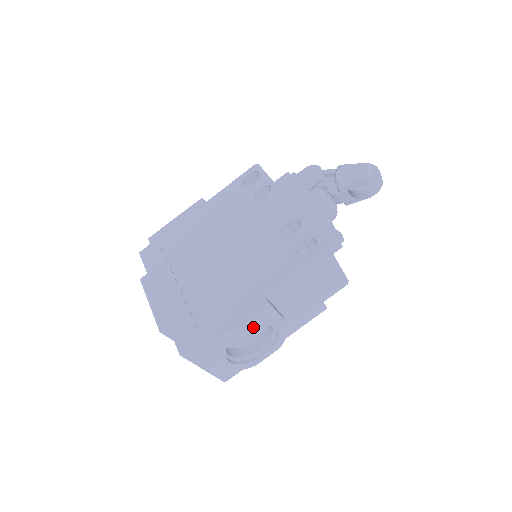
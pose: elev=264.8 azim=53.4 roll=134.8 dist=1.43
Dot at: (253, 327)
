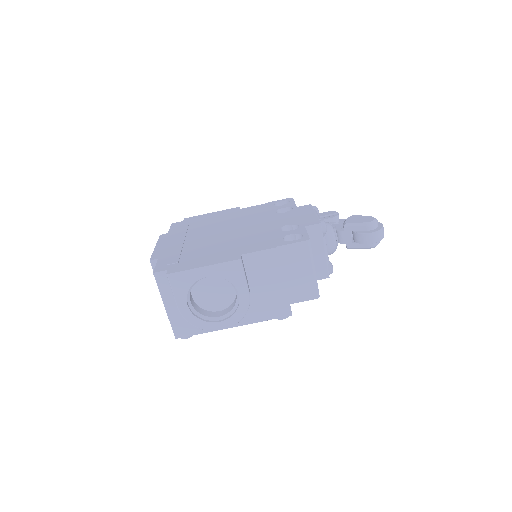
Dot at: (222, 293)
